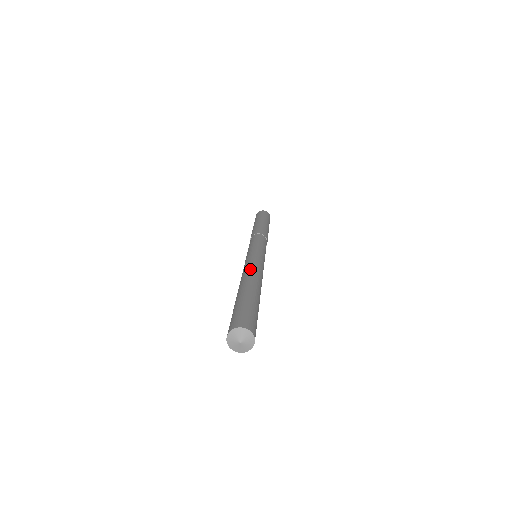
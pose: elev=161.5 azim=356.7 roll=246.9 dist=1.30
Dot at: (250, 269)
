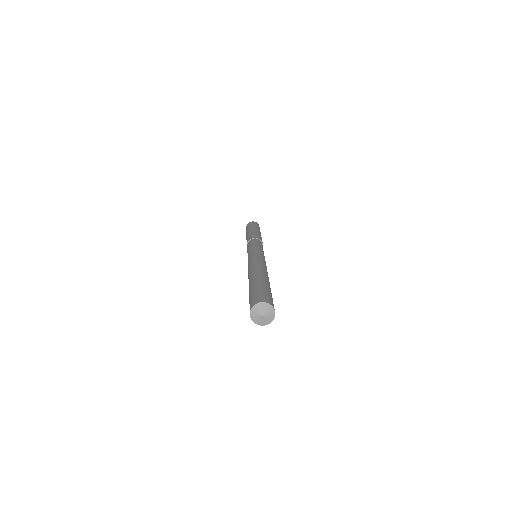
Dot at: (253, 264)
